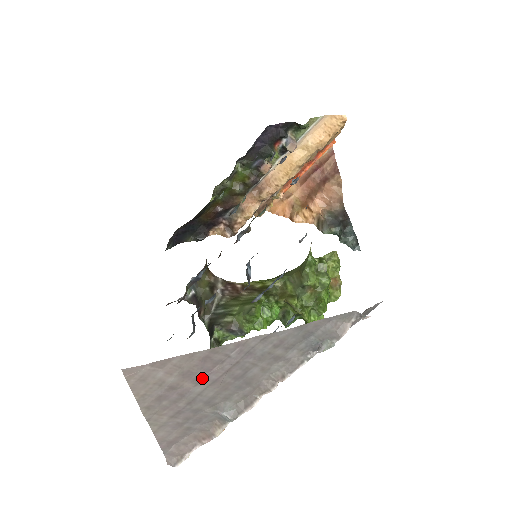
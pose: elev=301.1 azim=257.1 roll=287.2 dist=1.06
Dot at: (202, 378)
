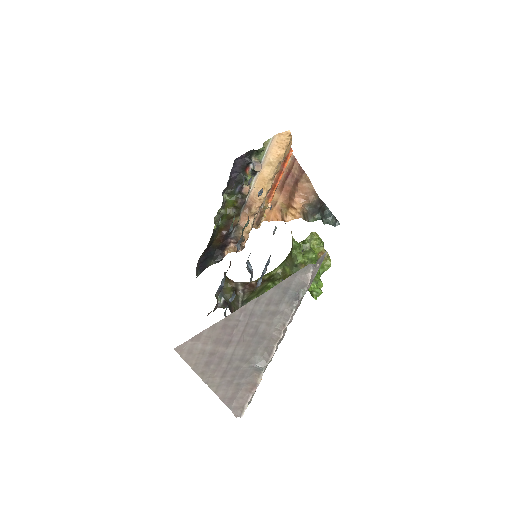
Dot at: (229, 342)
